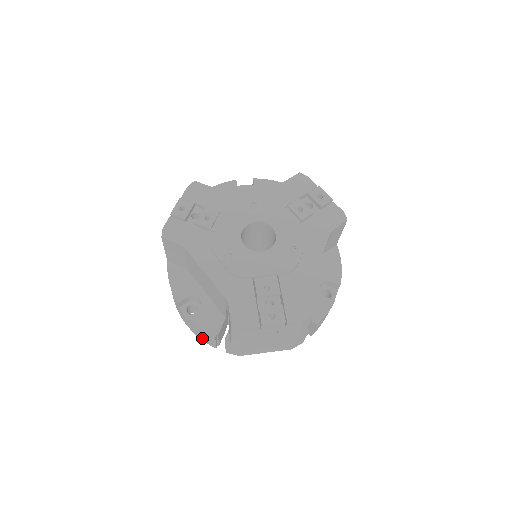
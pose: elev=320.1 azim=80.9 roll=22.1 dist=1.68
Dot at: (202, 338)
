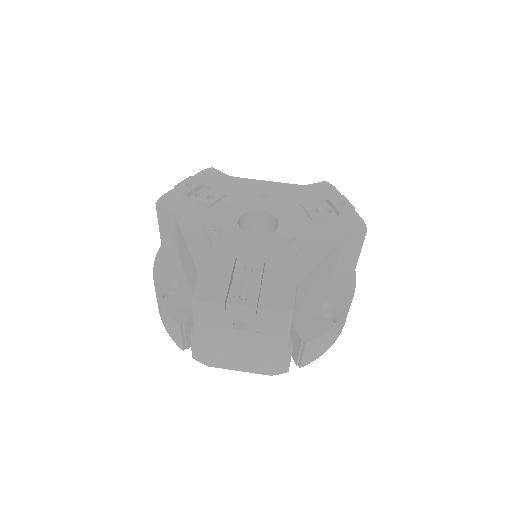
Dot at: (171, 334)
